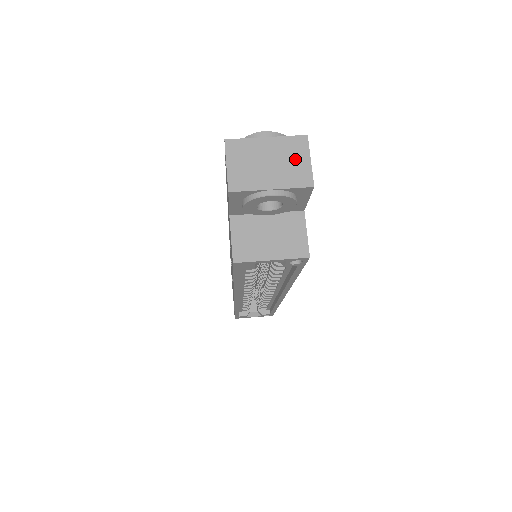
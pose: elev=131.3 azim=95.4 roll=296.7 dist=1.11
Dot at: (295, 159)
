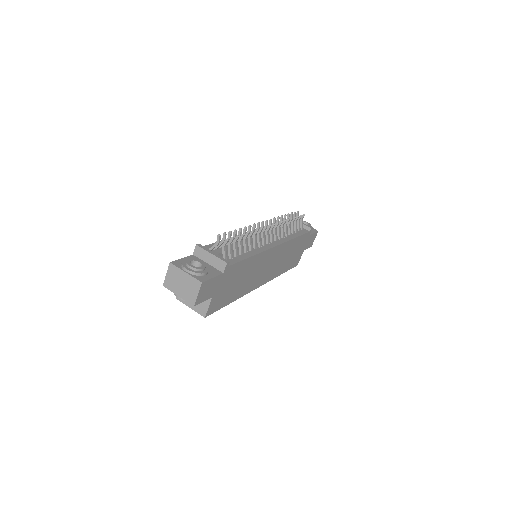
Dot at: (192, 290)
